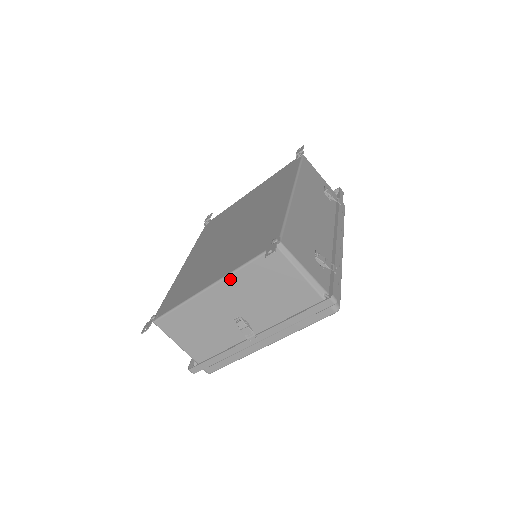
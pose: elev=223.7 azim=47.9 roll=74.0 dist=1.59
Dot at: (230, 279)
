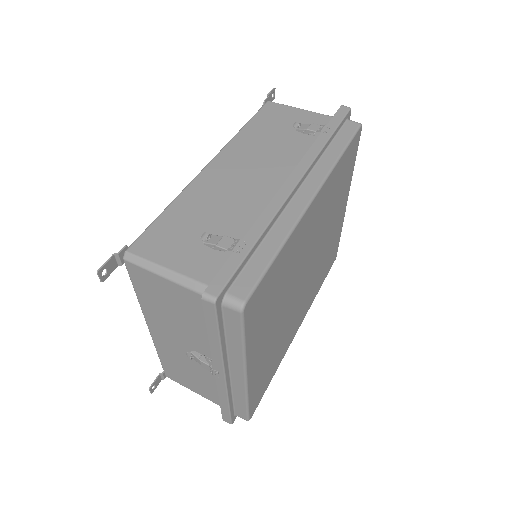
Dot at: (146, 313)
